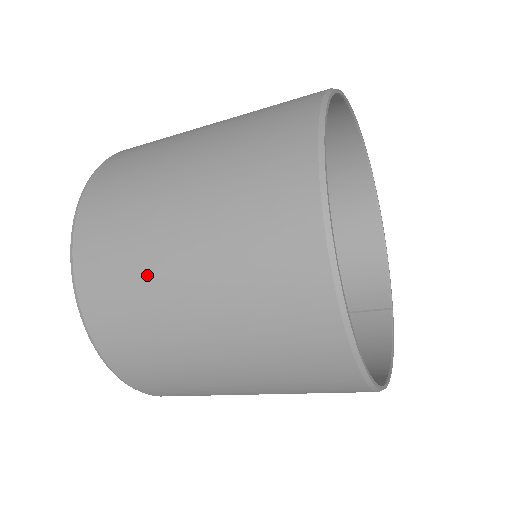
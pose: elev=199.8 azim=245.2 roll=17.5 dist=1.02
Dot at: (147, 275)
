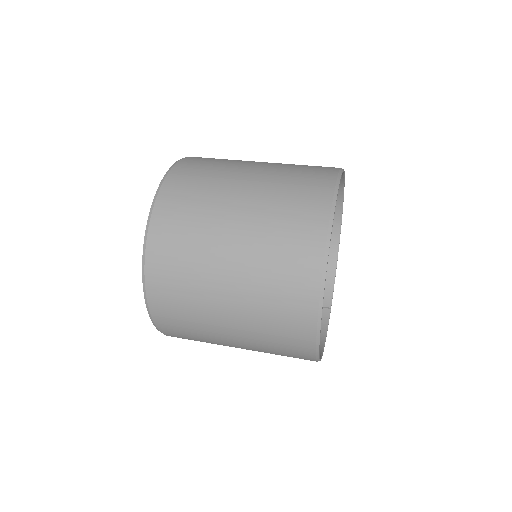
Dot at: (202, 263)
